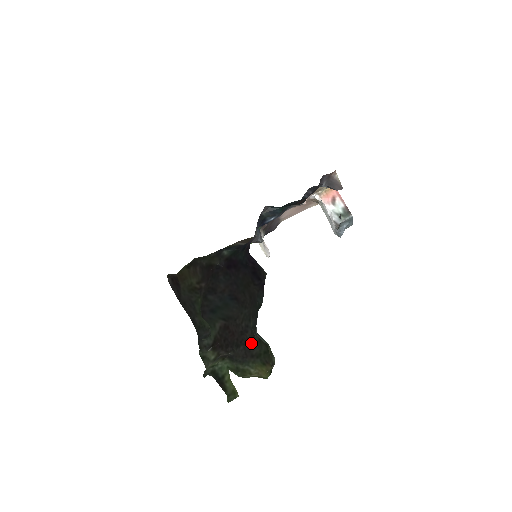
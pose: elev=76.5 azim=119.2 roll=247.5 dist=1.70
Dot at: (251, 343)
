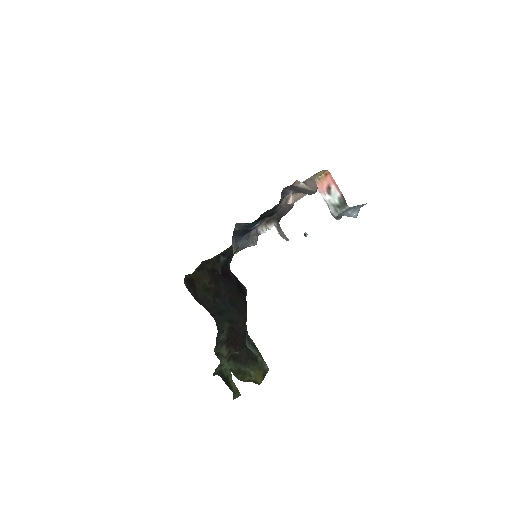
Dot at: occluded
